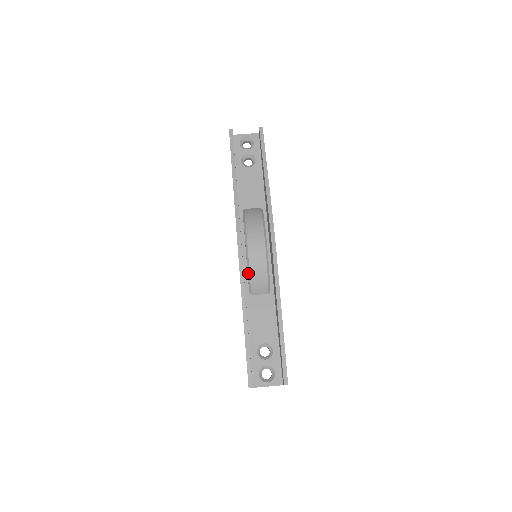
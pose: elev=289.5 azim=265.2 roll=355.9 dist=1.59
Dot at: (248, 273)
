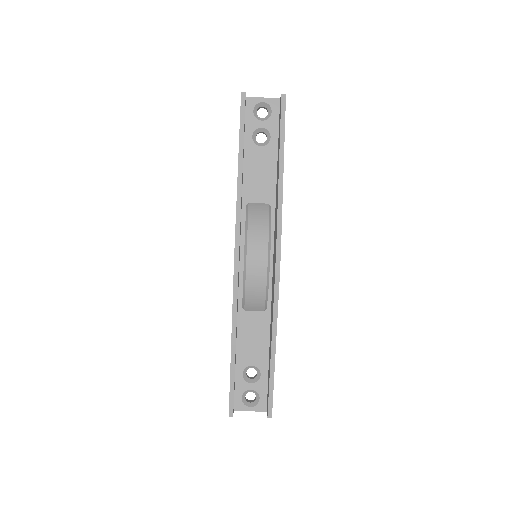
Dot at: (243, 290)
